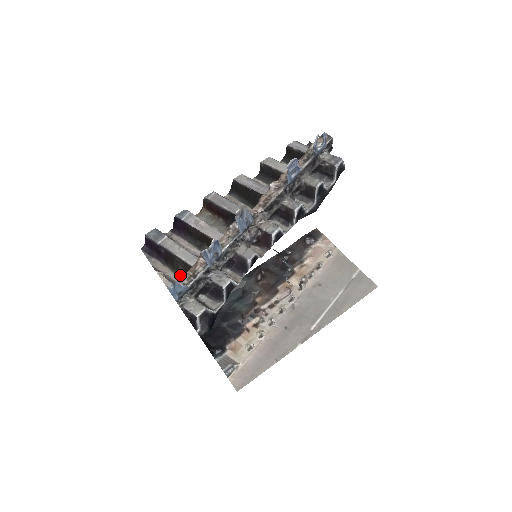
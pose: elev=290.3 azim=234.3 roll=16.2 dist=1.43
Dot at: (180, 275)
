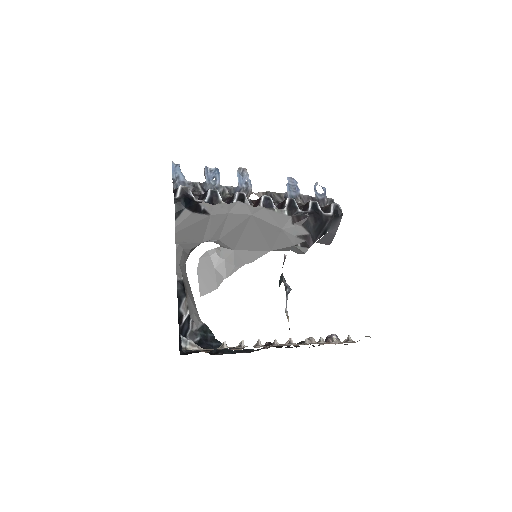
Dot at: occluded
